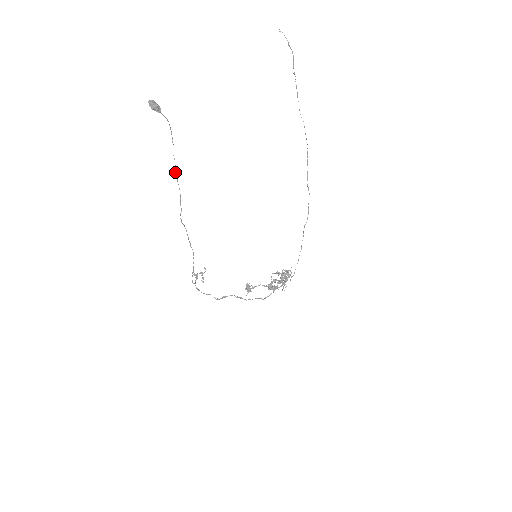
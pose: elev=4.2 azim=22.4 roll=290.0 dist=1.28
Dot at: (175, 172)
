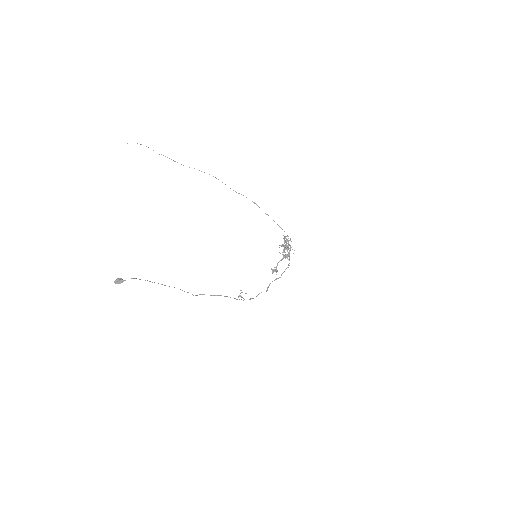
Dot at: occluded
